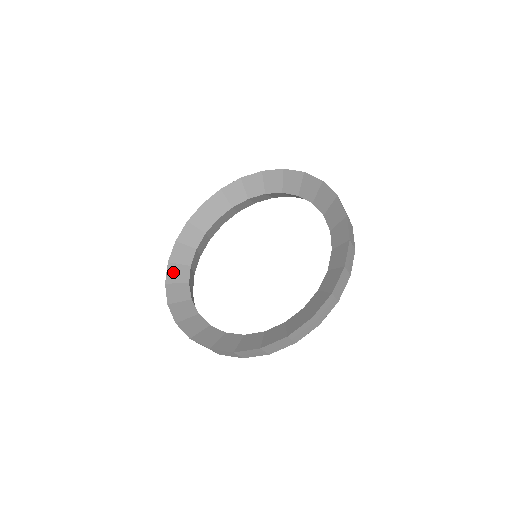
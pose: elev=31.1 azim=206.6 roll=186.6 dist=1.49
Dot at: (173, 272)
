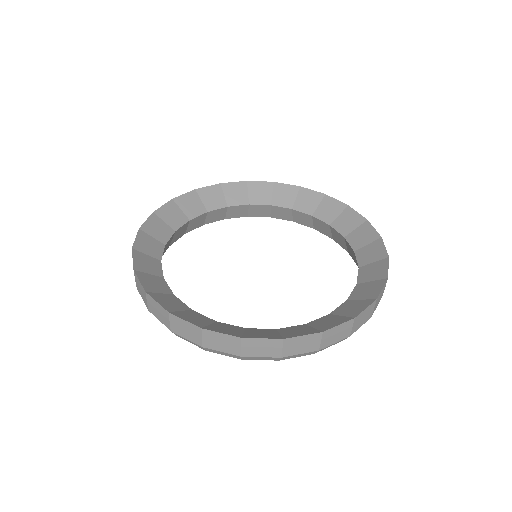
Dot at: (163, 301)
